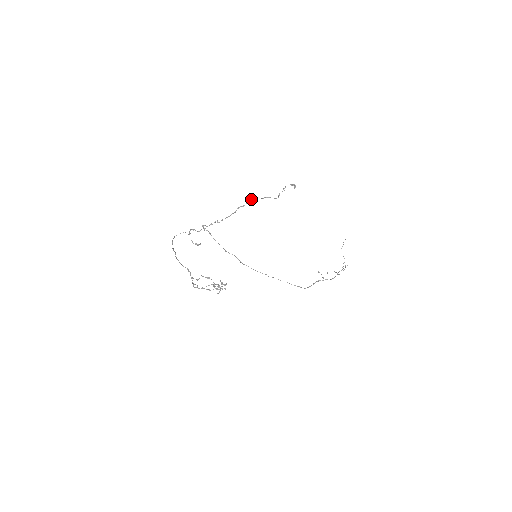
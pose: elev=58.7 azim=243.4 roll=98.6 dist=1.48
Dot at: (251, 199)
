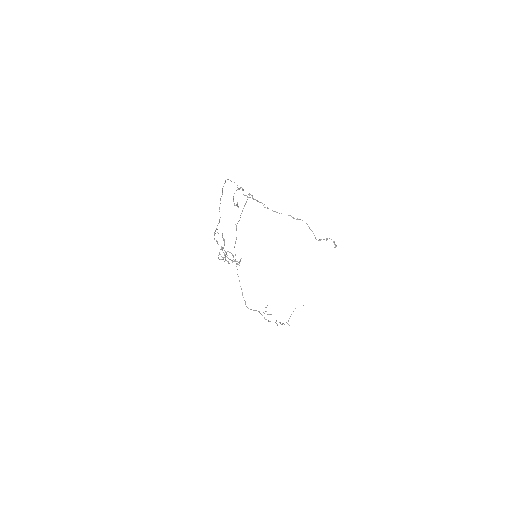
Dot at: occluded
